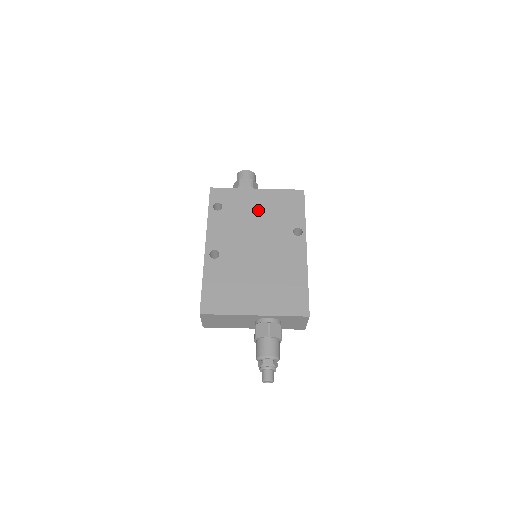
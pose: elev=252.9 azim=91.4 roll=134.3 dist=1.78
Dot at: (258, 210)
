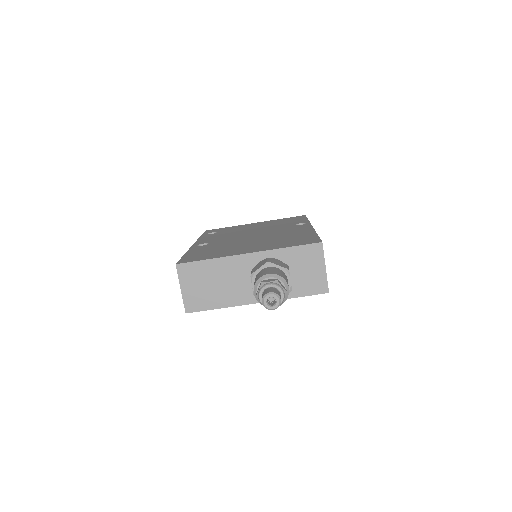
Dot at: (255, 227)
